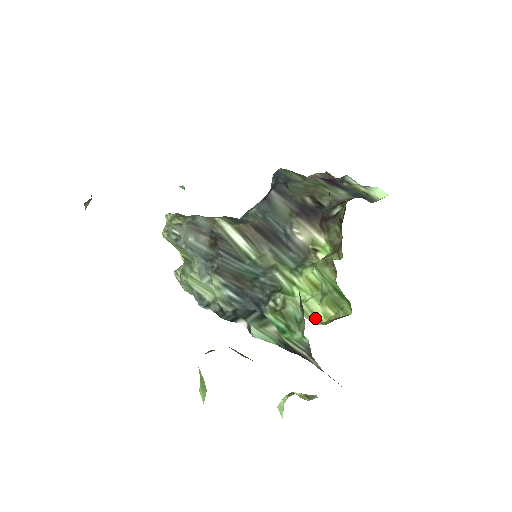
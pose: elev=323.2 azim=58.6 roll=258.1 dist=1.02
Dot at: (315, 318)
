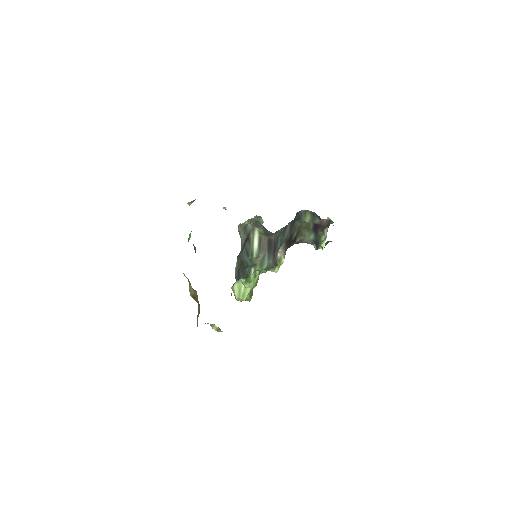
Dot at: (242, 297)
